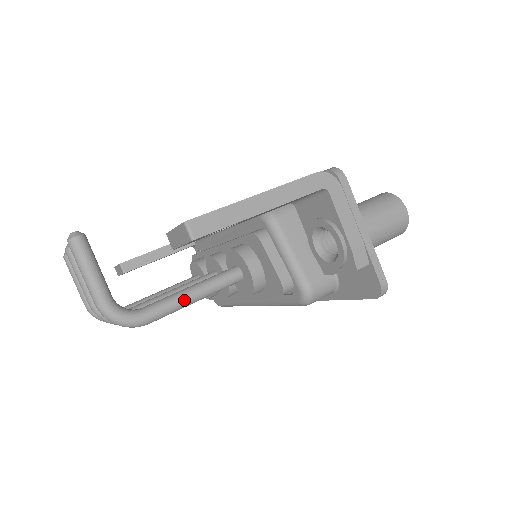
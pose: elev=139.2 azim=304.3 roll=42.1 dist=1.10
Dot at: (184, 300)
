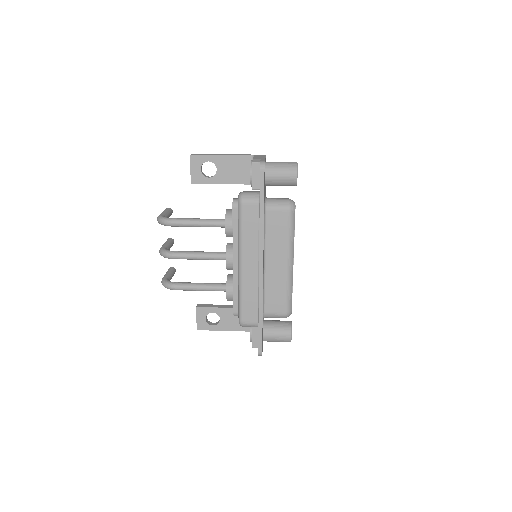
Dot at: (192, 219)
